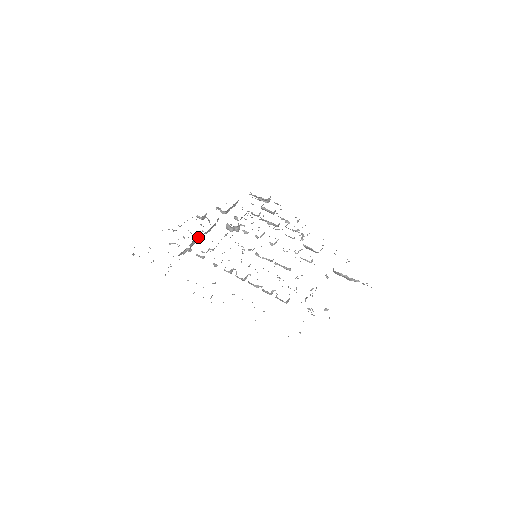
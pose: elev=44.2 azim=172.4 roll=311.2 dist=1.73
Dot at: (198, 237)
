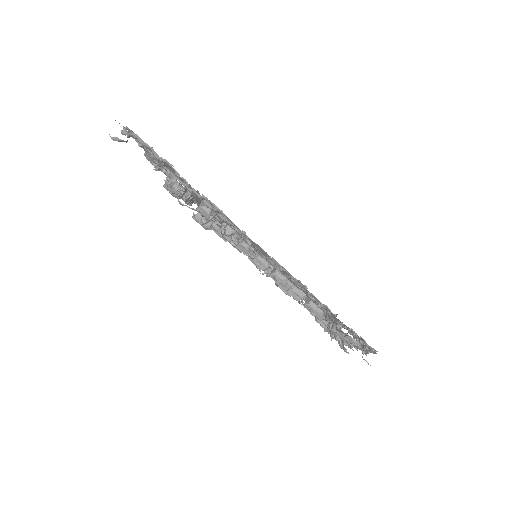
Dot at: occluded
